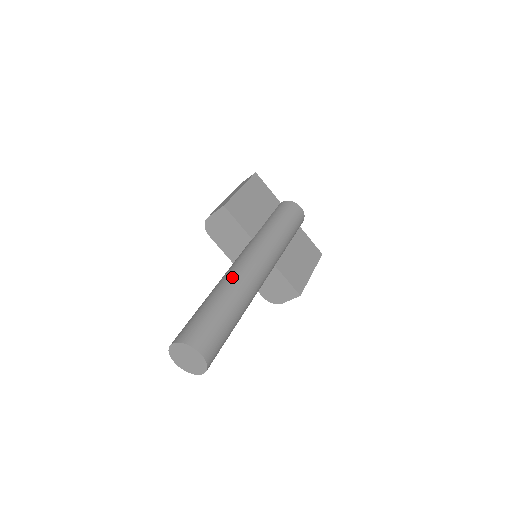
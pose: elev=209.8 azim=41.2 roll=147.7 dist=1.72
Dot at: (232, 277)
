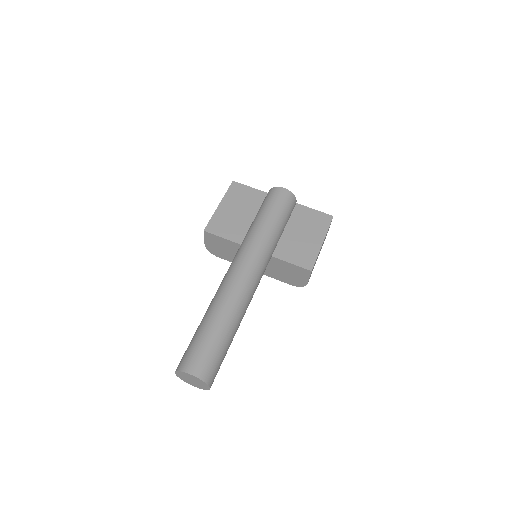
Dot at: (217, 292)
